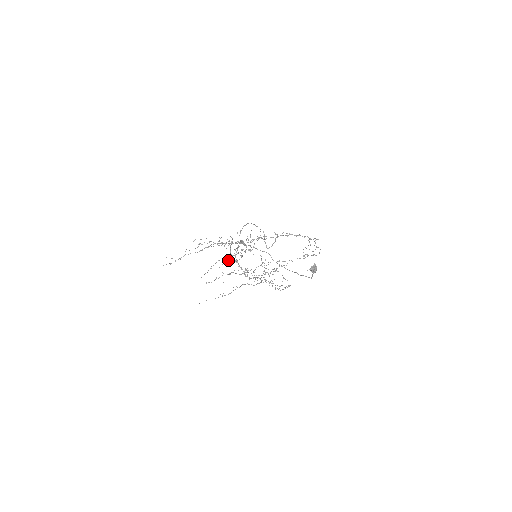
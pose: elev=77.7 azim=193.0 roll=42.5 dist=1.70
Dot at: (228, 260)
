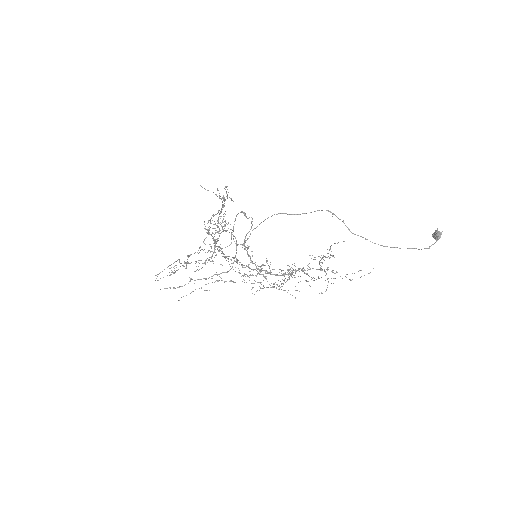
Dot at: occluded
